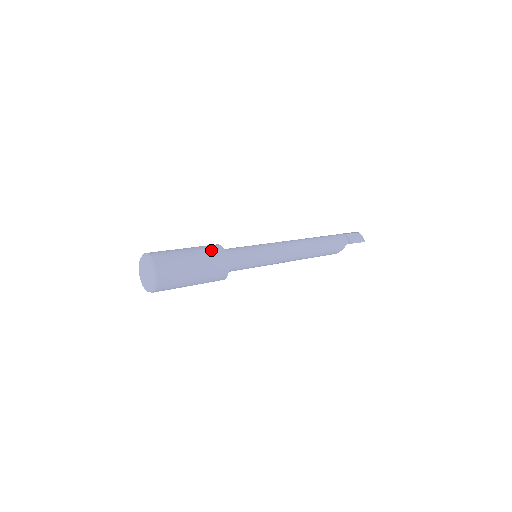
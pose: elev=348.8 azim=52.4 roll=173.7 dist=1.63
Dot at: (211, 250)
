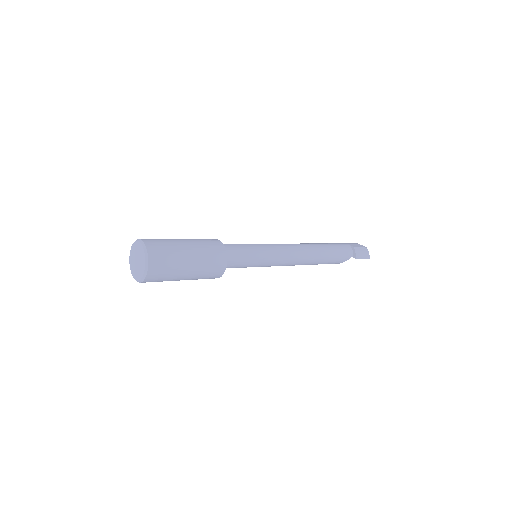
Dot at: (211, 249)
